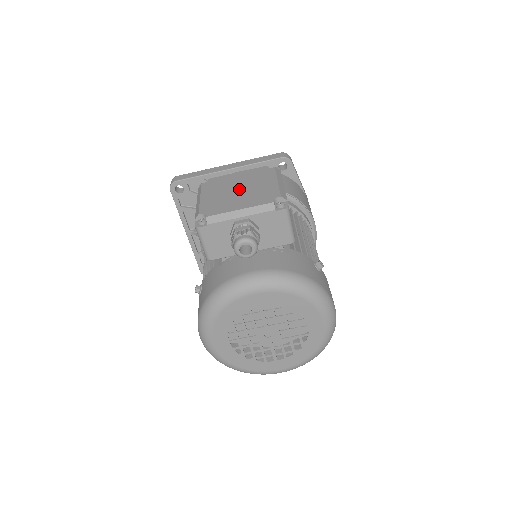
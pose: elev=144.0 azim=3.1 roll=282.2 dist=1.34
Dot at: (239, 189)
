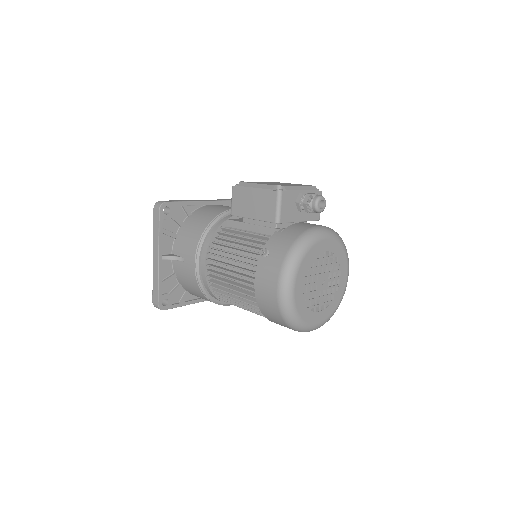
Dot at: occluded
